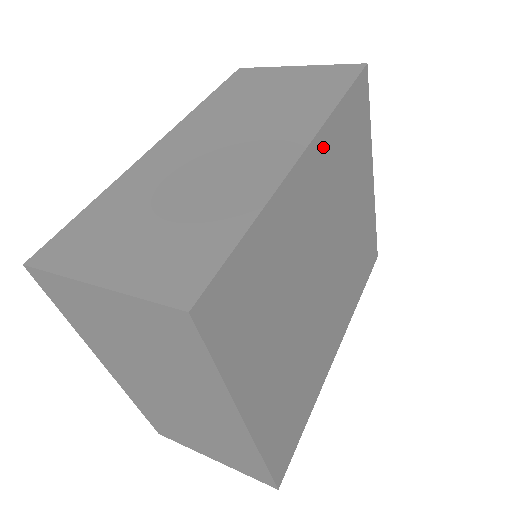
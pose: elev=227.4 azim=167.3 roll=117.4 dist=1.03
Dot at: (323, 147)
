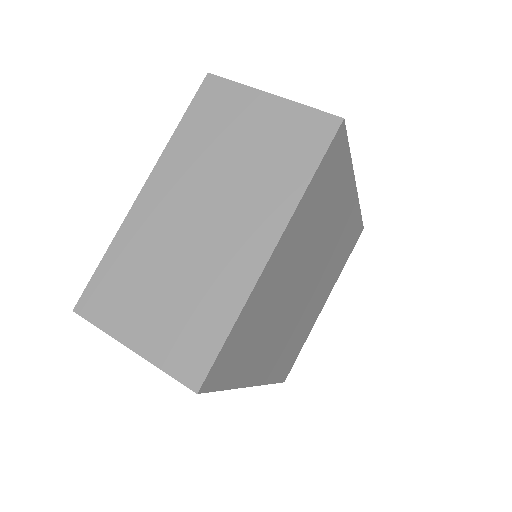
Dot at: (352, 212)
